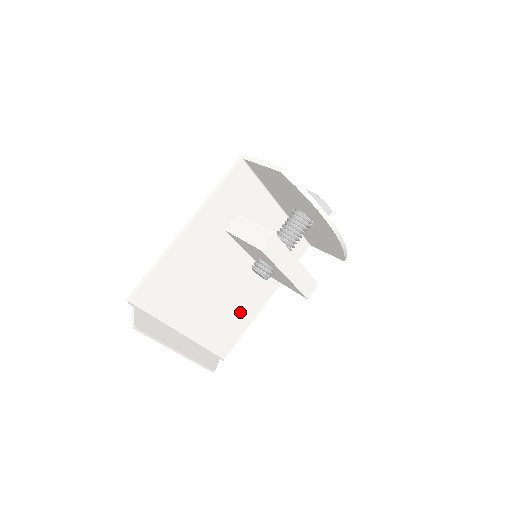
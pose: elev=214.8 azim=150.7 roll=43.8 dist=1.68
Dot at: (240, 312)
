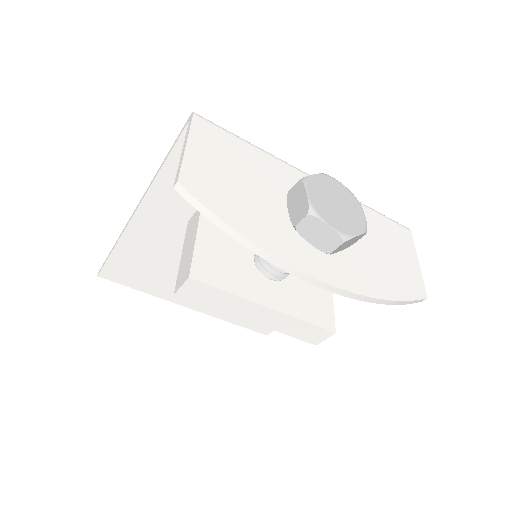
Dot at: occluded
